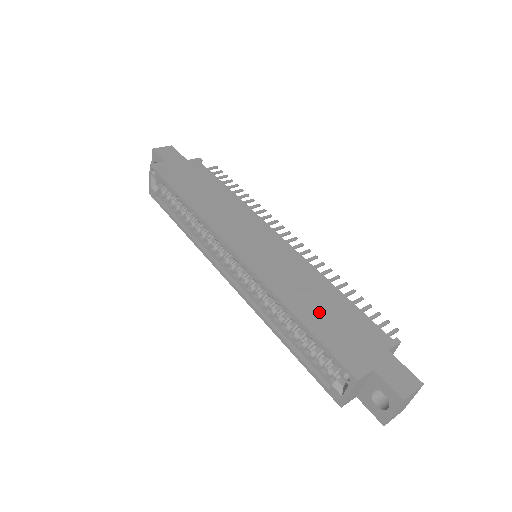
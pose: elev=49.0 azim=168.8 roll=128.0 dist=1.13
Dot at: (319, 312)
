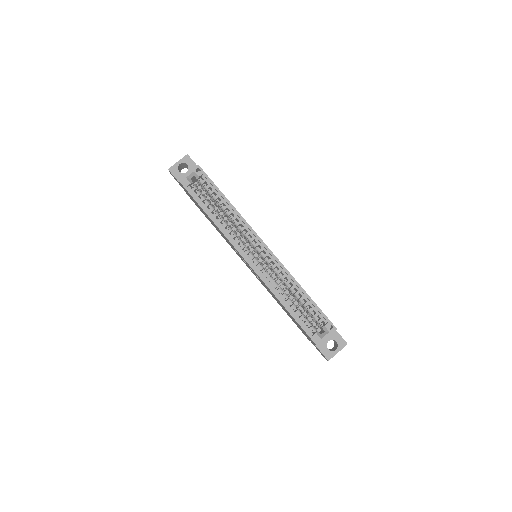
Dot at: occluded
